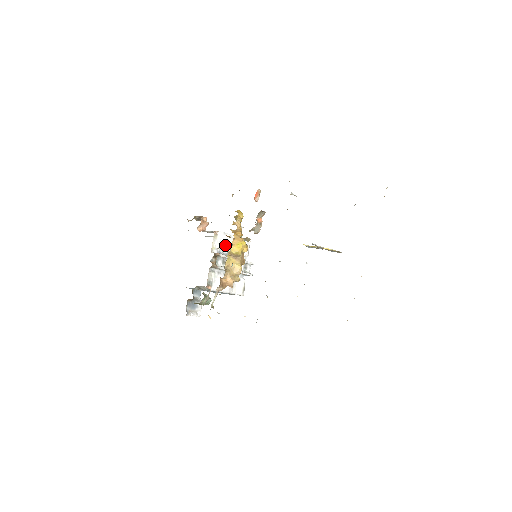
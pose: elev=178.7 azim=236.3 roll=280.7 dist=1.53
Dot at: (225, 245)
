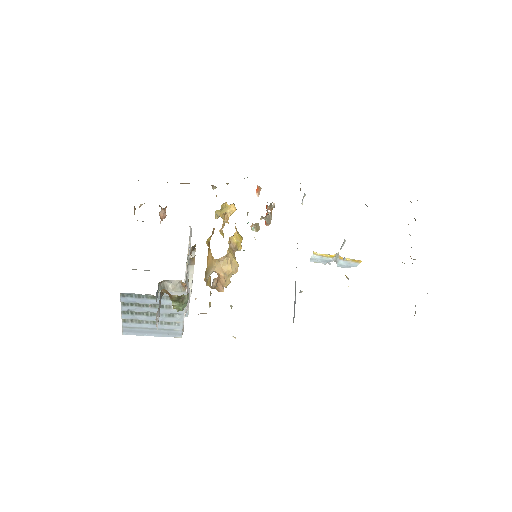
Dot at: (190, 247)
